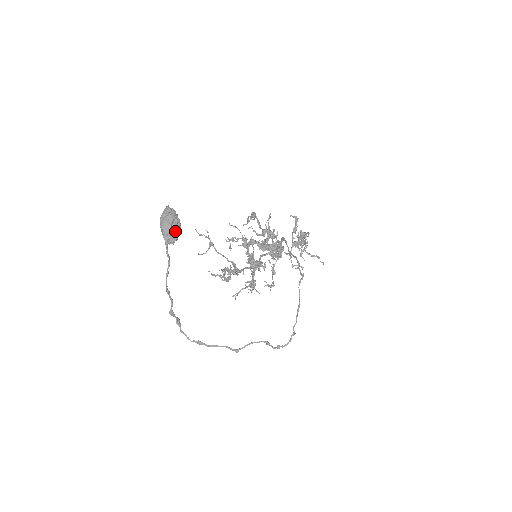
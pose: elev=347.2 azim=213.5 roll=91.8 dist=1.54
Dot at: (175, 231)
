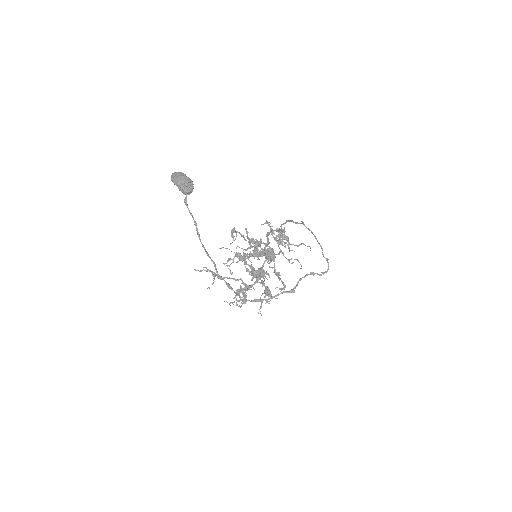
Dot at: (189, 180)
